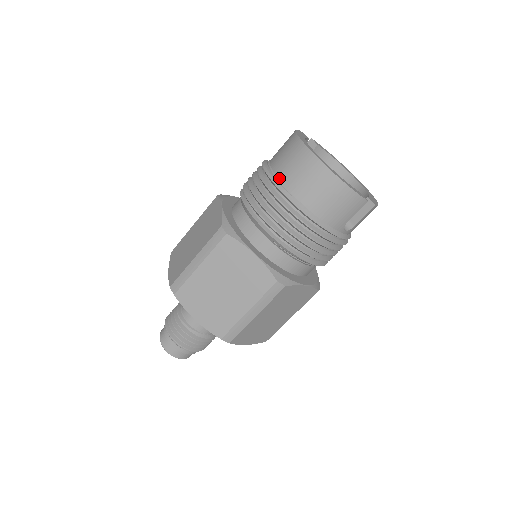
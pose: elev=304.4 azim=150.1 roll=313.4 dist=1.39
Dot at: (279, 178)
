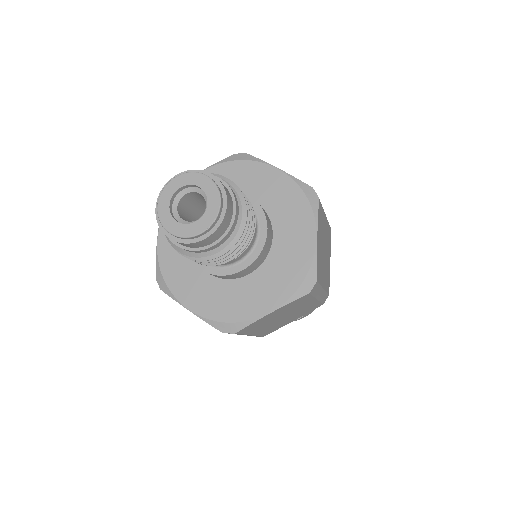
Dot at: occluded
